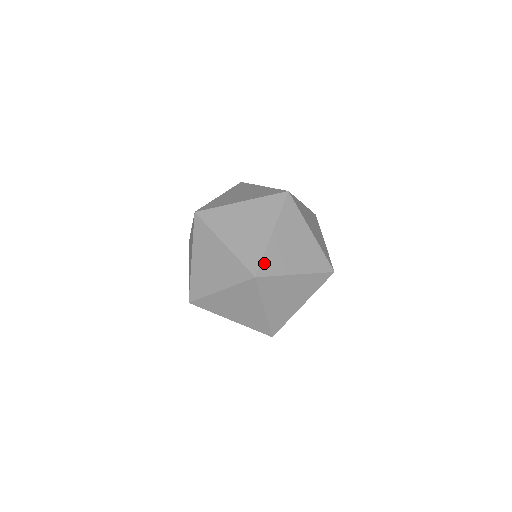
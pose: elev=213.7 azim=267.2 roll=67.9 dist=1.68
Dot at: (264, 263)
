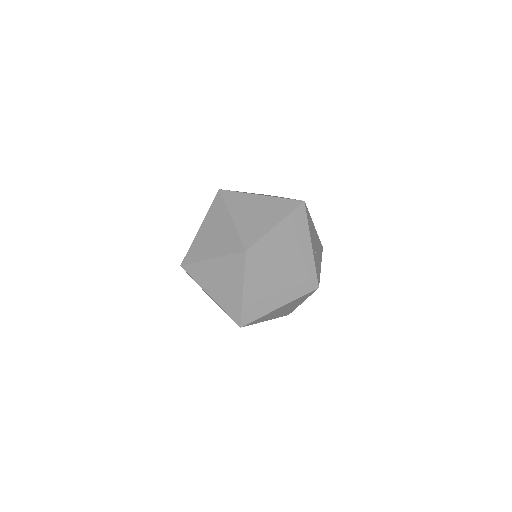
Dot at: (244, 315)
